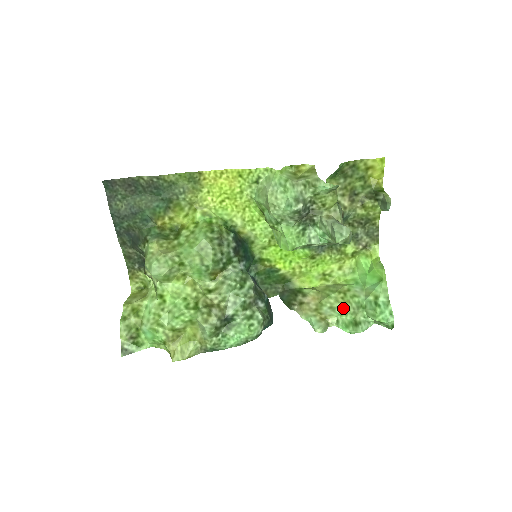
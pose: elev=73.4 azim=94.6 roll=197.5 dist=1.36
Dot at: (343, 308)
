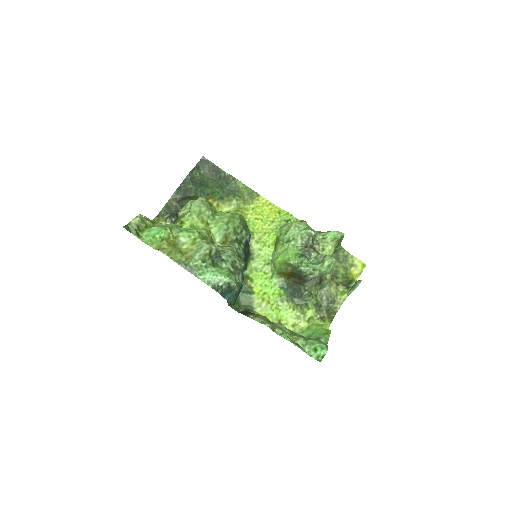
Dot at: (289, 333)
